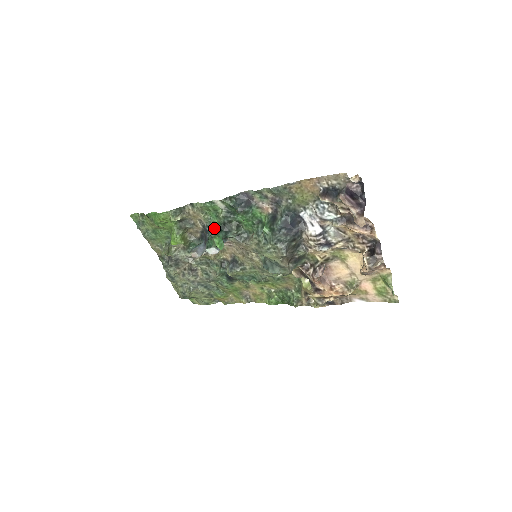
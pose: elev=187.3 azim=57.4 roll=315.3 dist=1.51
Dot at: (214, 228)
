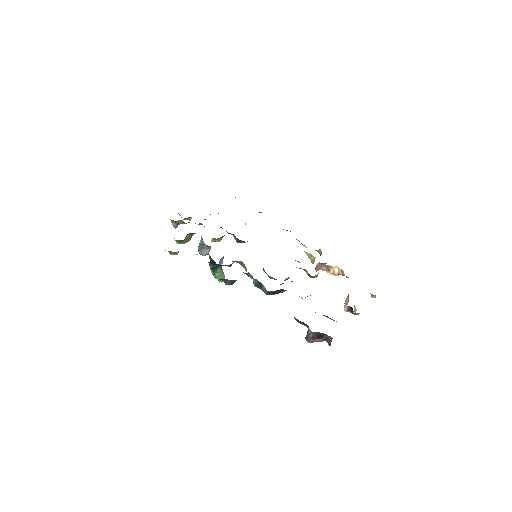
Dot at: (210, 257)
